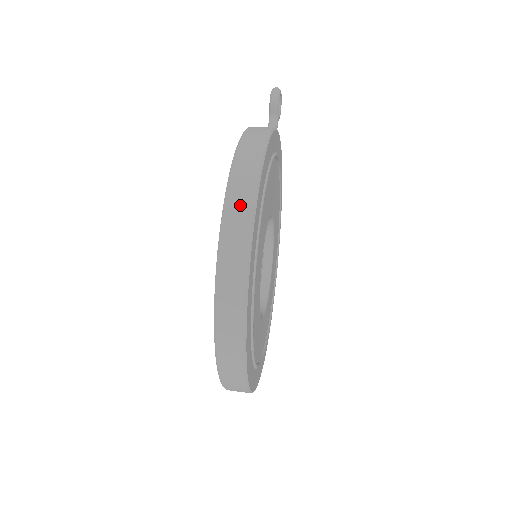
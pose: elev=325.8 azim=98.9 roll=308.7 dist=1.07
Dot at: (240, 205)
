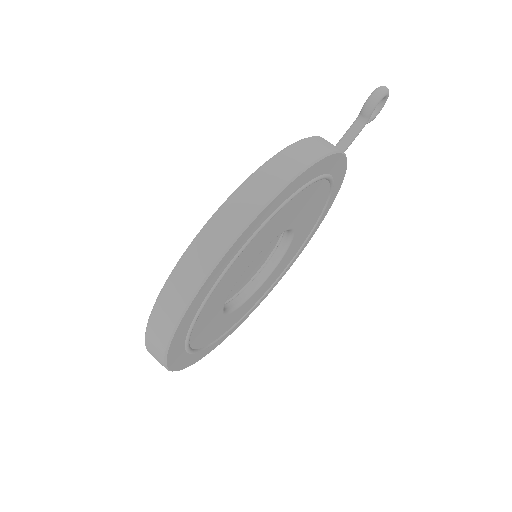
Dot at: (213, 242)
